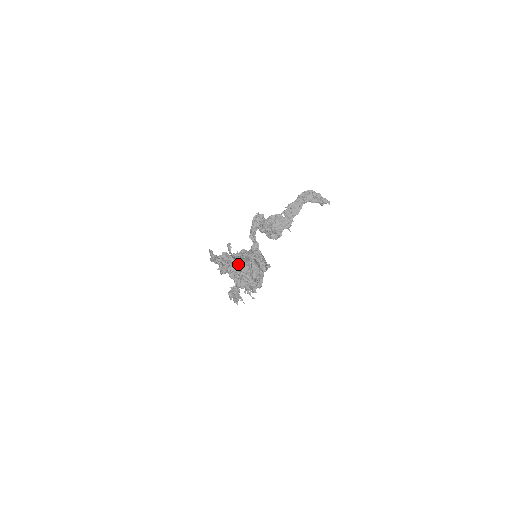
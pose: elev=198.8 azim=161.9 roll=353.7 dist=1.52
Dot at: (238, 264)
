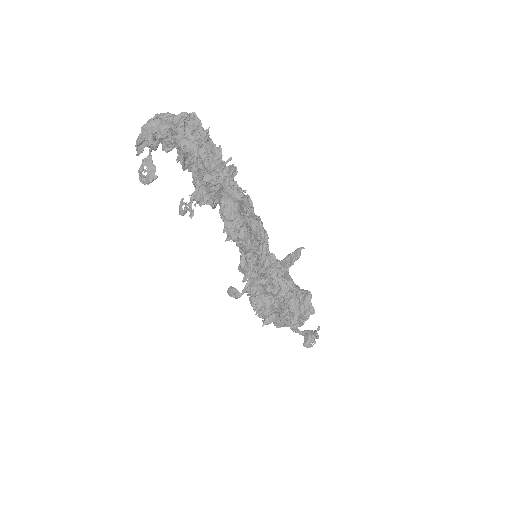
Dot at: (153, 117)
